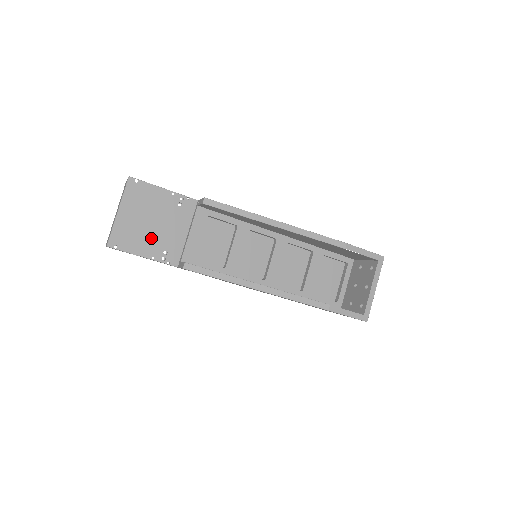
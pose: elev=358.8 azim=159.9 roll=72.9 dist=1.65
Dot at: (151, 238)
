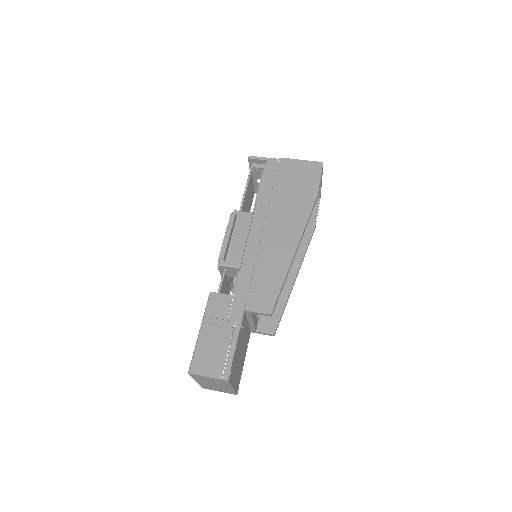
Dot at: (242, 356)
